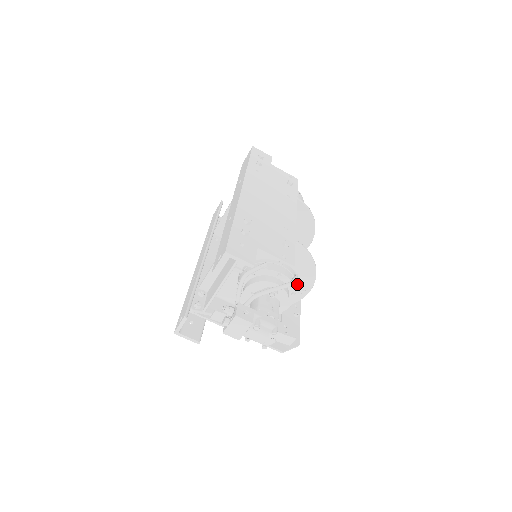
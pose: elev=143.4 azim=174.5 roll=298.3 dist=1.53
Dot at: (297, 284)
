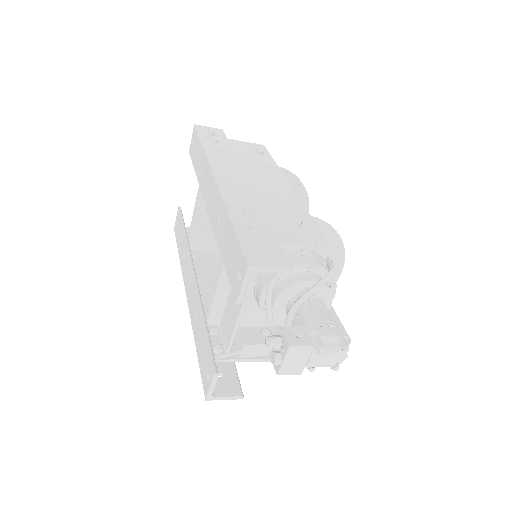
Dot at: occluded
